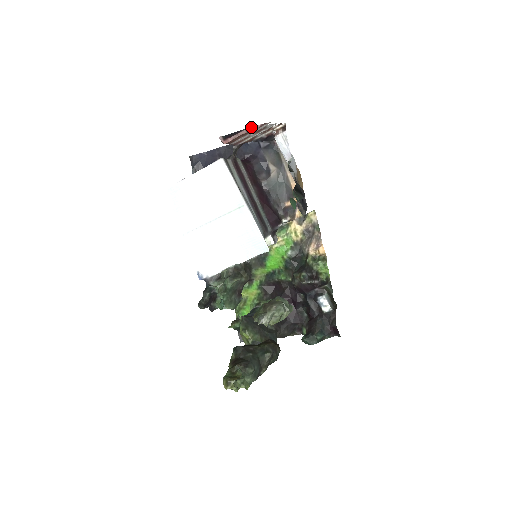
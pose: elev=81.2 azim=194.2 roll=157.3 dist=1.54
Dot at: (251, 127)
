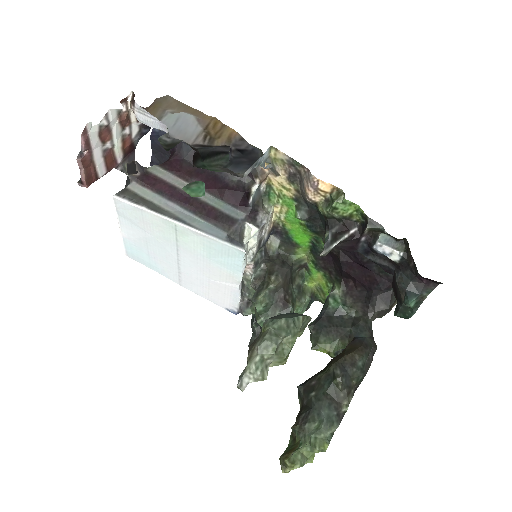
Dot at: (81, 149)
